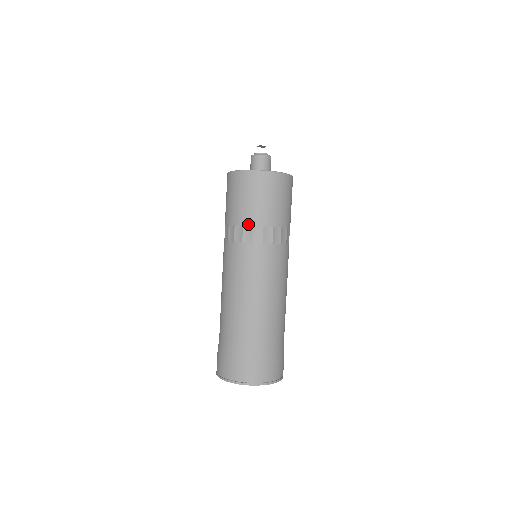
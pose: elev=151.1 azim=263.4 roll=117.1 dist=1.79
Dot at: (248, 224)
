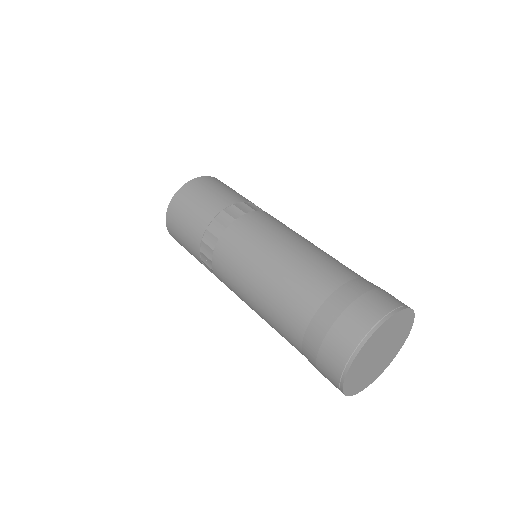
Dot at: (227, 206)
